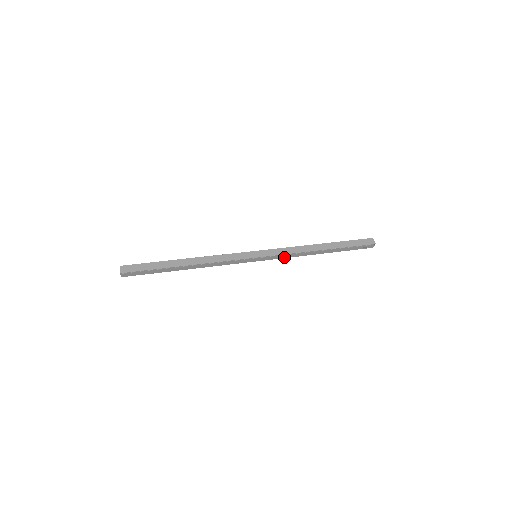
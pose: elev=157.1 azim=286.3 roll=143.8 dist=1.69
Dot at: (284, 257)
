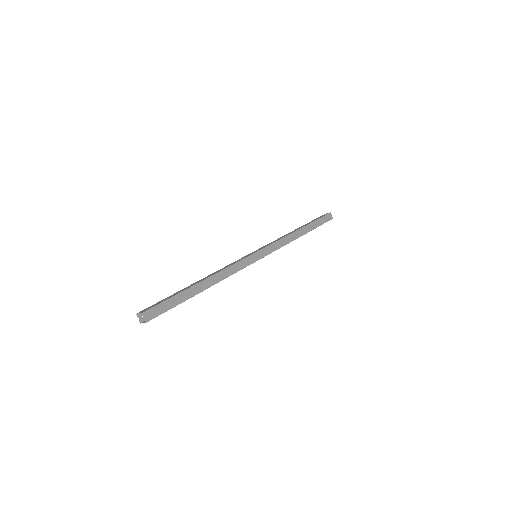
Dot at: occluded
